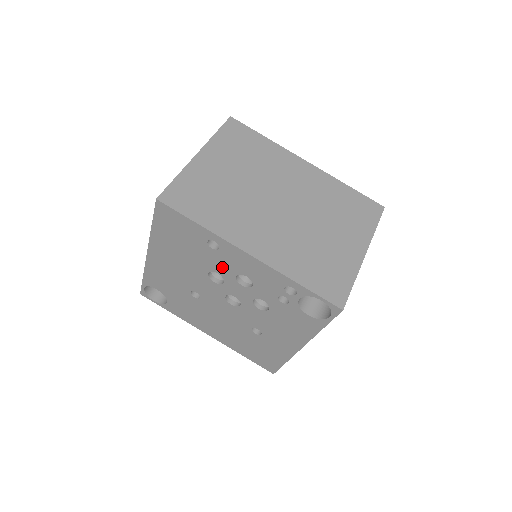
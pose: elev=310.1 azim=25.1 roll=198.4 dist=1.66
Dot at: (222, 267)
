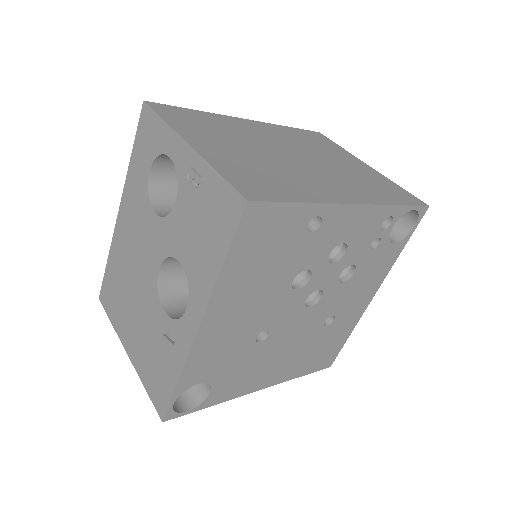
Dot at: (315, 254)
